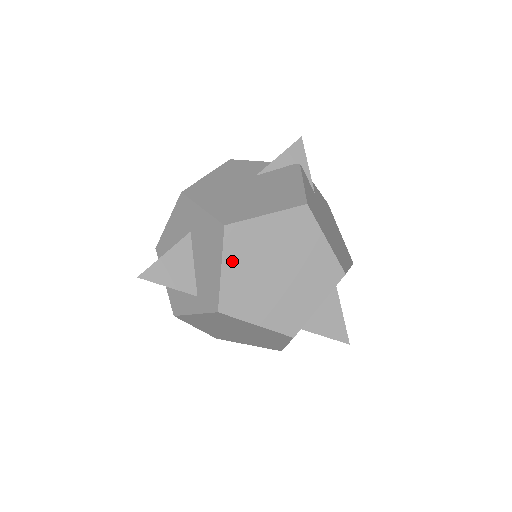
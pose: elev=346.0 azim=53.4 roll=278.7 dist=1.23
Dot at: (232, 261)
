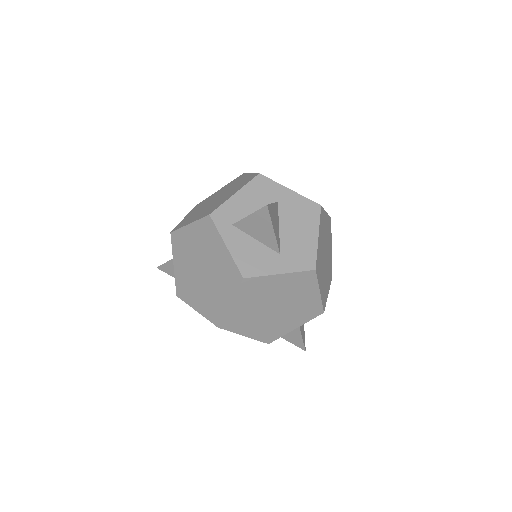
Dot at: (191, 213)
